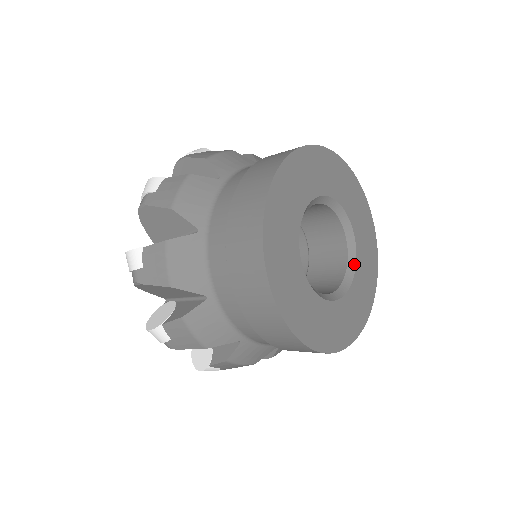
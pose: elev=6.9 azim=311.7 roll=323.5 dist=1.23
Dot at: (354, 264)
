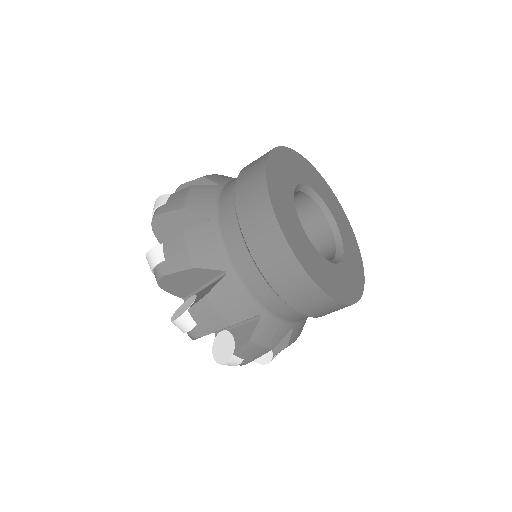
Dot at: (333, 221)
